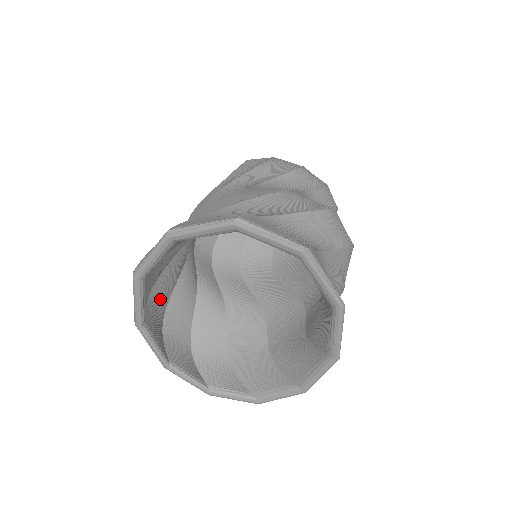
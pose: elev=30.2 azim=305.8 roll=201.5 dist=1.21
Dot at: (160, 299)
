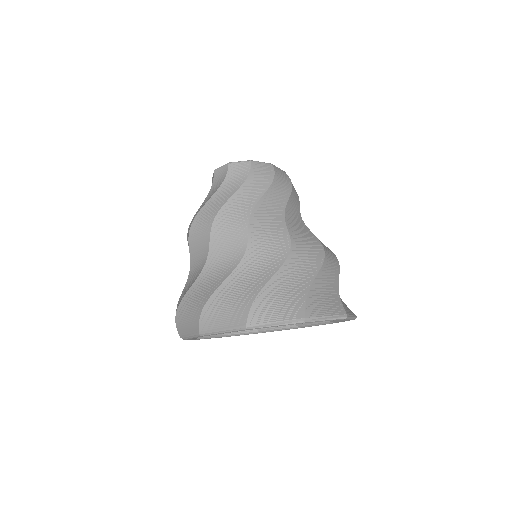
Dot at: occluded
